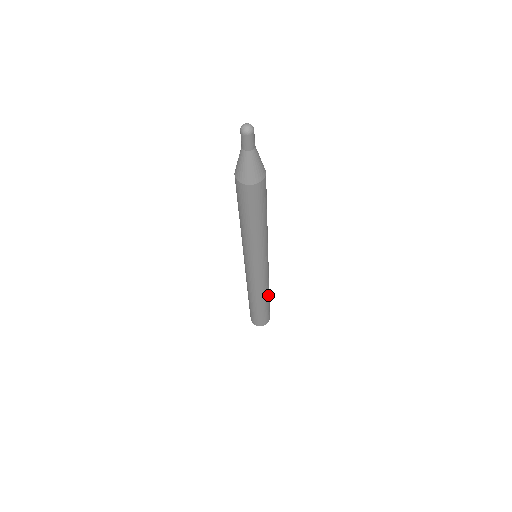
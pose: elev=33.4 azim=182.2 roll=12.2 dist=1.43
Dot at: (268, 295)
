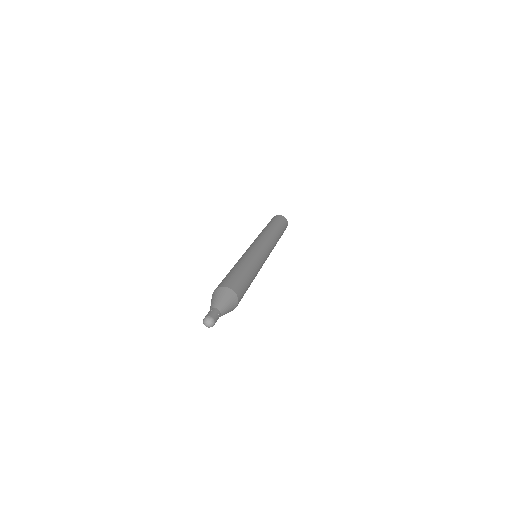
Dot at: (278, 239)
